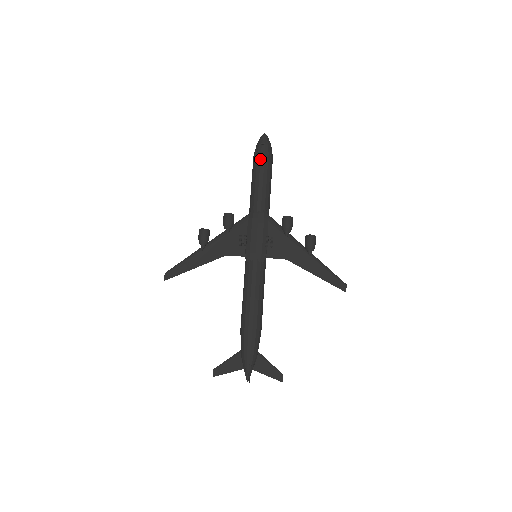
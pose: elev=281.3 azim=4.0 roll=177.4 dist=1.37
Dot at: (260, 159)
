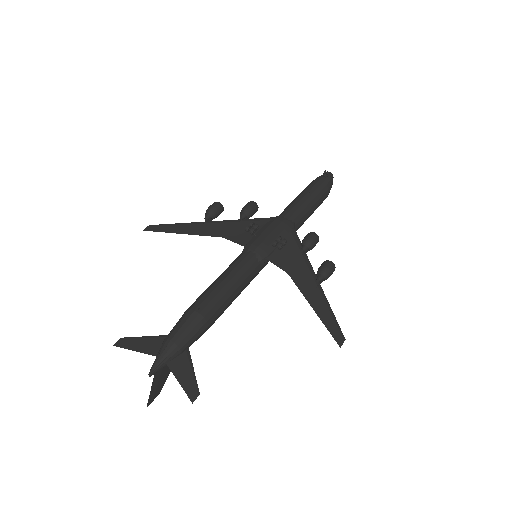
Dot at: (315, 184)
